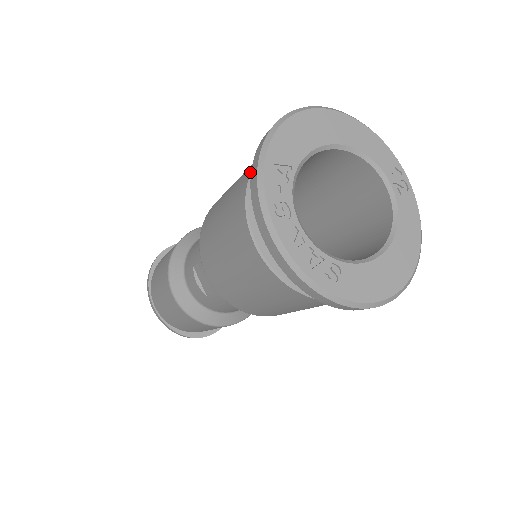
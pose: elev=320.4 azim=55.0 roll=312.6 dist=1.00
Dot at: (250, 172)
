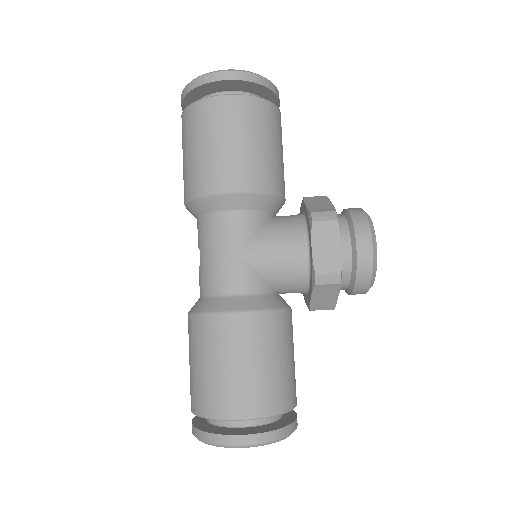
Dot at: (205, 416)
